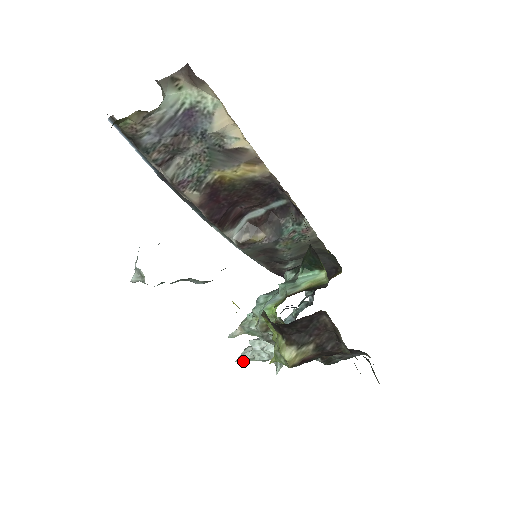
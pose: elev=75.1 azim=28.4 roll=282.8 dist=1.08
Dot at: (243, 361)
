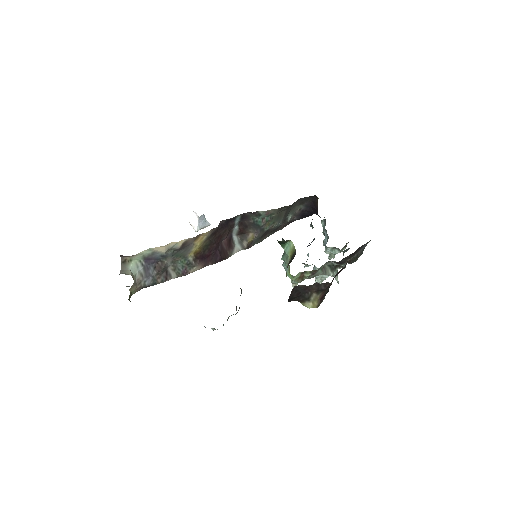
Dot at: (320, 283)
